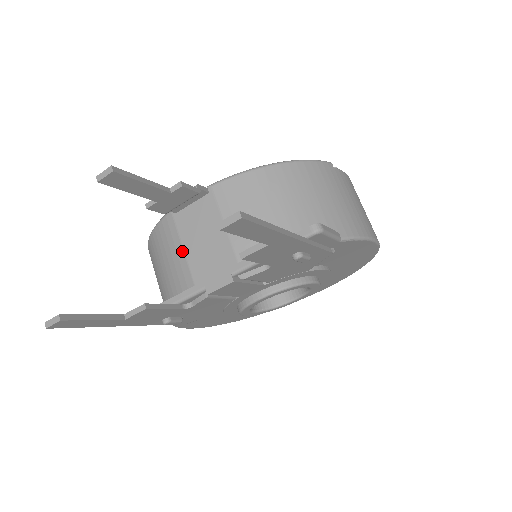
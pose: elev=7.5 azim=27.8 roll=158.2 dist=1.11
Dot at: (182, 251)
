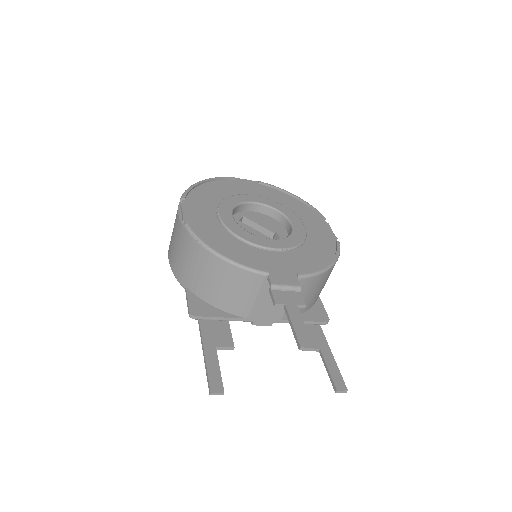
Dot at: (254, 299)
